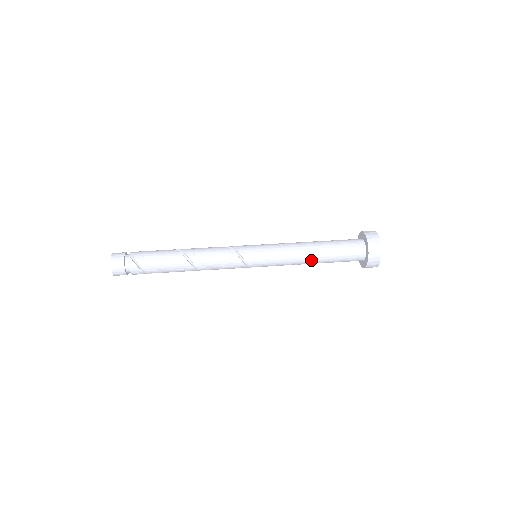
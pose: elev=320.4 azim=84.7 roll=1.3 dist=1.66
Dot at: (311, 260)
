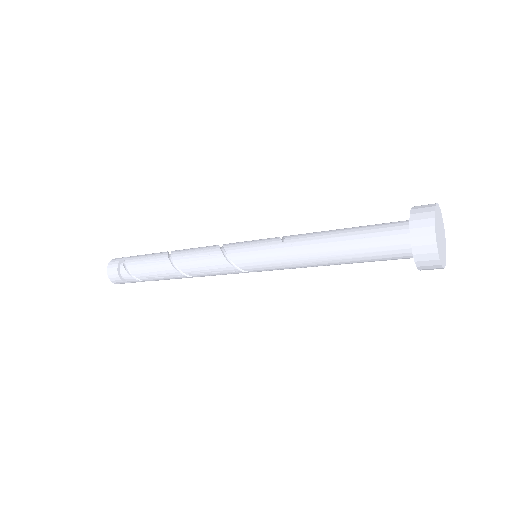
Dot at: (324, 260)
